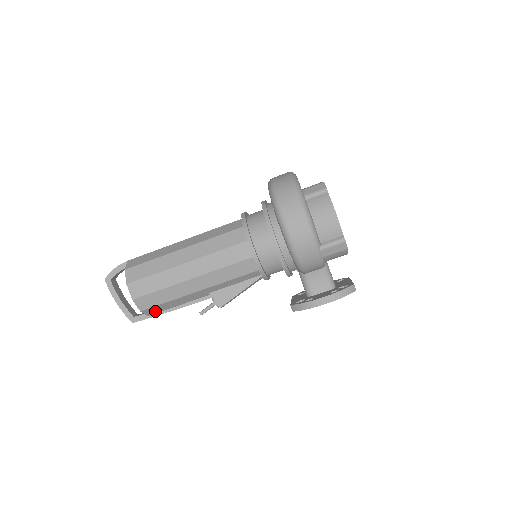
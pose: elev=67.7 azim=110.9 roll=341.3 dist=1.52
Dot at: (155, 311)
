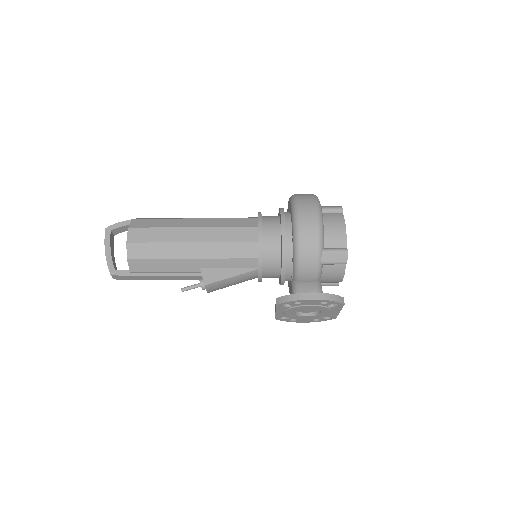
Dot at: (140, 268)
